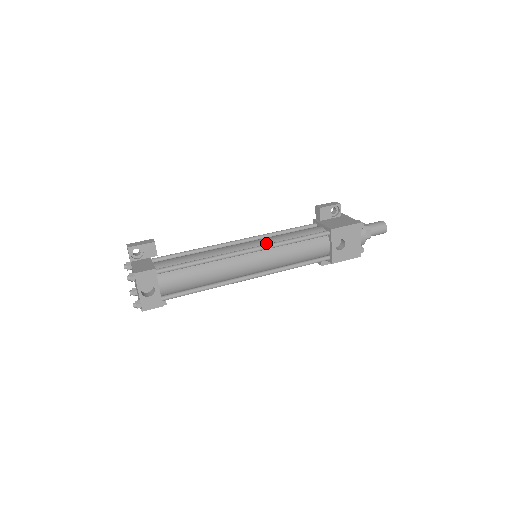
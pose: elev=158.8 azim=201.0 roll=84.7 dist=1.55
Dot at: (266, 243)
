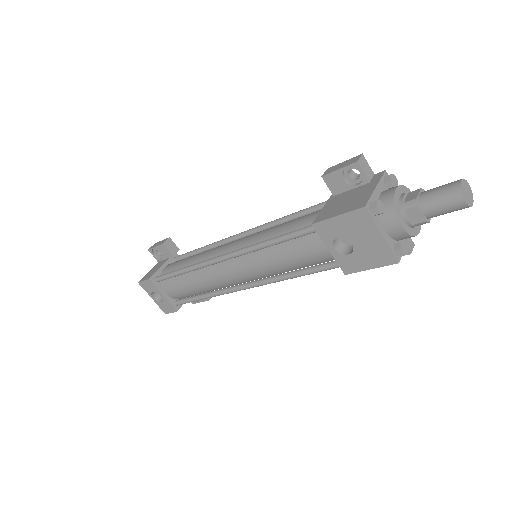
Dot at: (247, 244)
